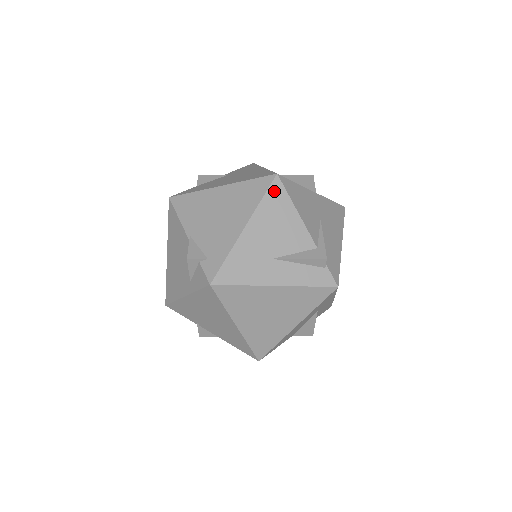
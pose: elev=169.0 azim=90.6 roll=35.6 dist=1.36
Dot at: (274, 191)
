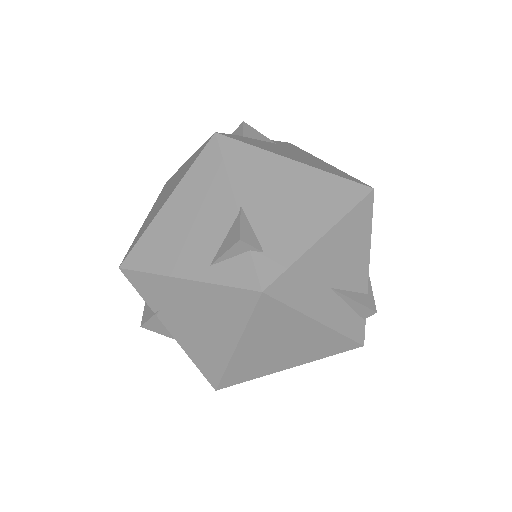
Dot at: (364, 207)
